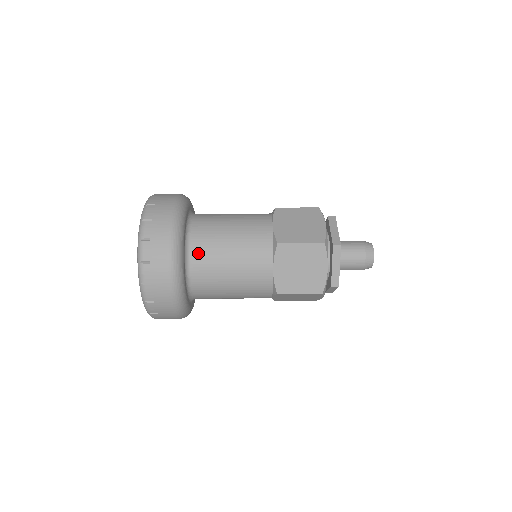
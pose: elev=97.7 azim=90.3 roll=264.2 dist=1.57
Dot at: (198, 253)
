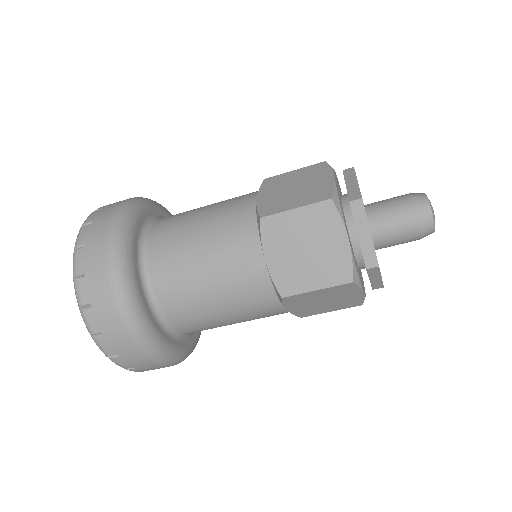
Dot at: occluded
